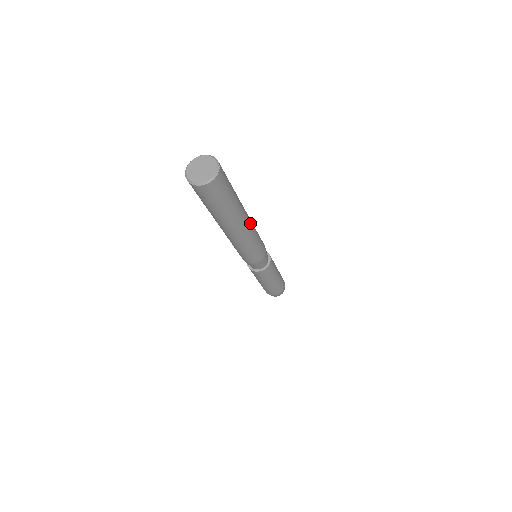
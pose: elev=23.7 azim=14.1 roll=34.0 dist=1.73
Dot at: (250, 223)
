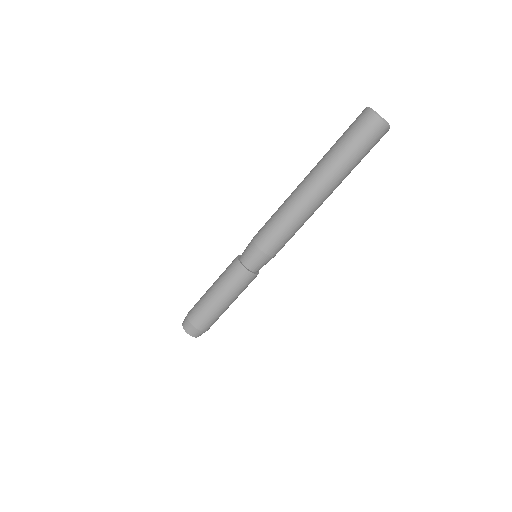
Dot at: occluded
